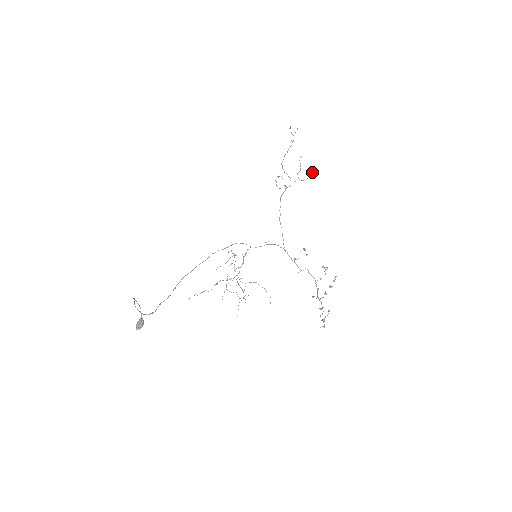
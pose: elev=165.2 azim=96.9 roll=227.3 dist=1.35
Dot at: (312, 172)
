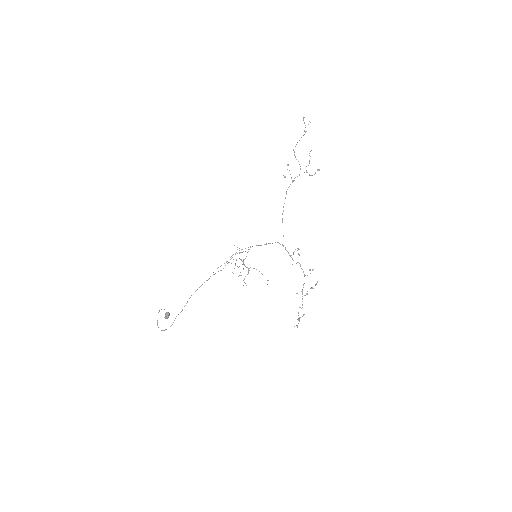
Dot at: (319, 170)
